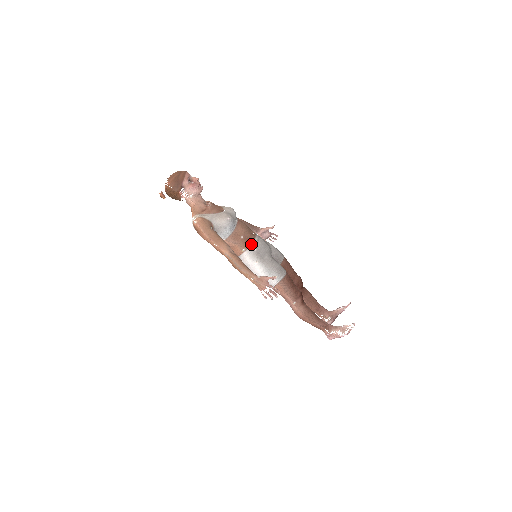
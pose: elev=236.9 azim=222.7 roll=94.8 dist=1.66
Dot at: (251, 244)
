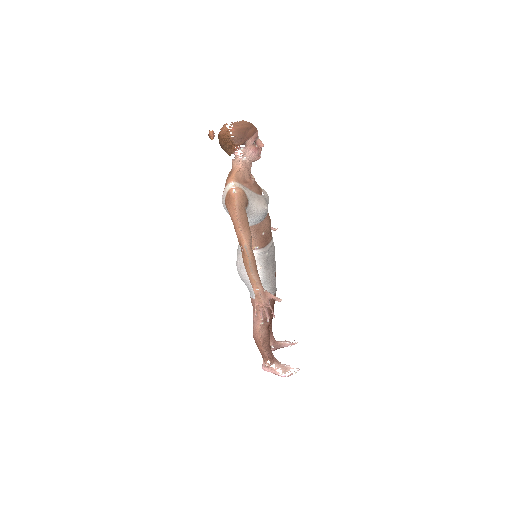
Dot at: (266, 245)
